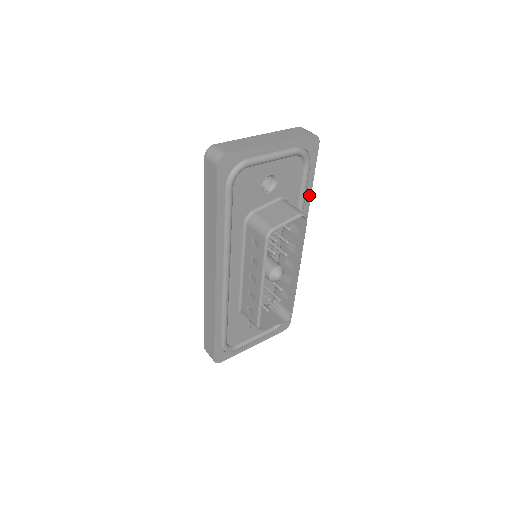
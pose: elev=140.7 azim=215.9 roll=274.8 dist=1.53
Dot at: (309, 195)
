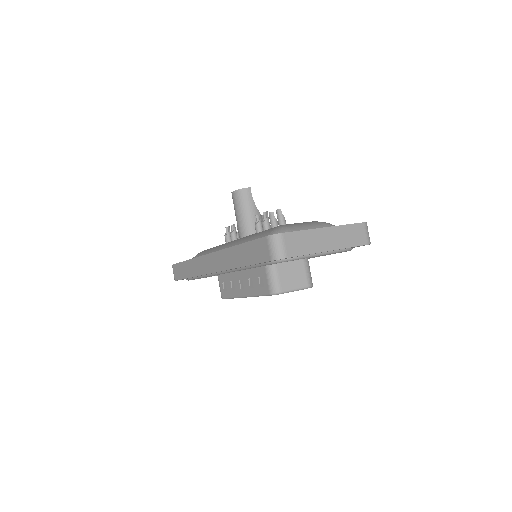
Dot at: occluded
